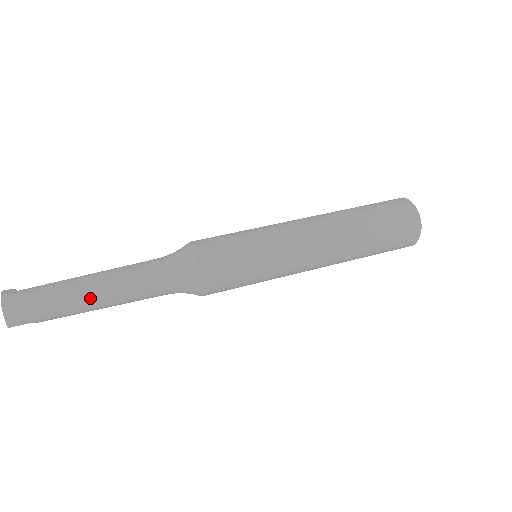
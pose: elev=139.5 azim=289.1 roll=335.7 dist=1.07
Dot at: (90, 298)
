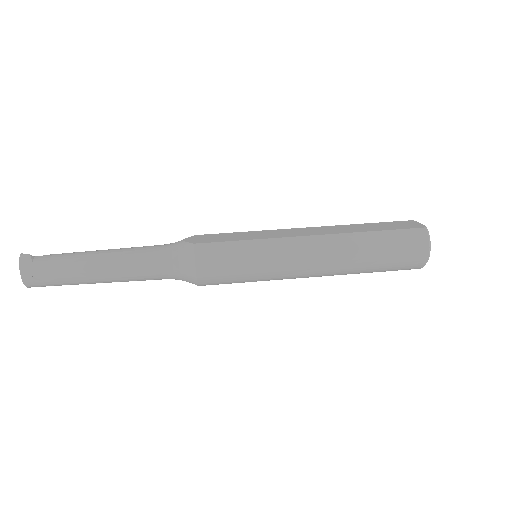
Dot at: (98, 281)
